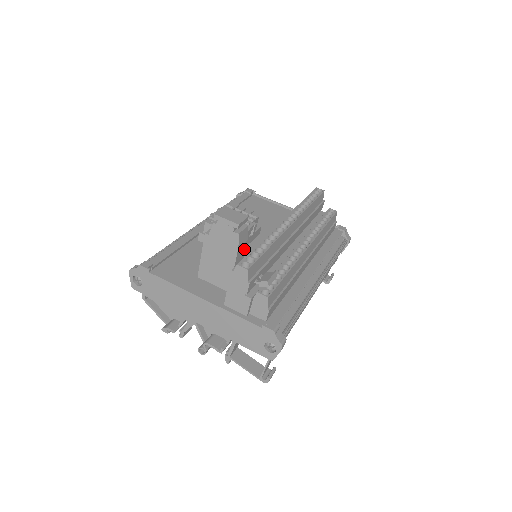
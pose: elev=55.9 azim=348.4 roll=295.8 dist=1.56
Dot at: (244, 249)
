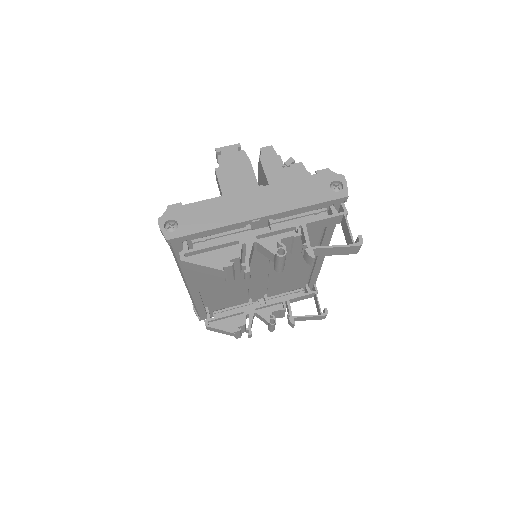
Dot at: occluded
